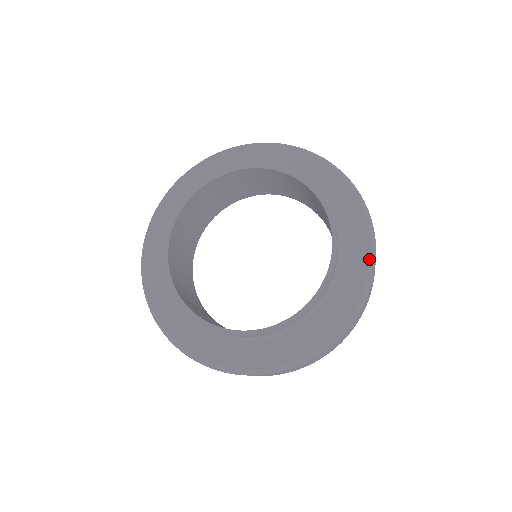
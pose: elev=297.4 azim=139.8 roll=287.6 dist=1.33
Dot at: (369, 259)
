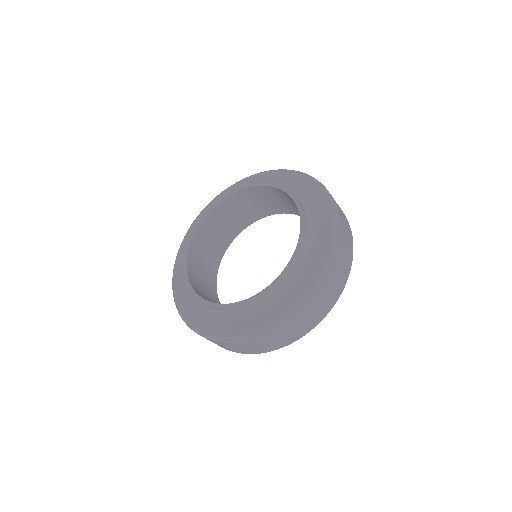
Dot at: (285, 315)
